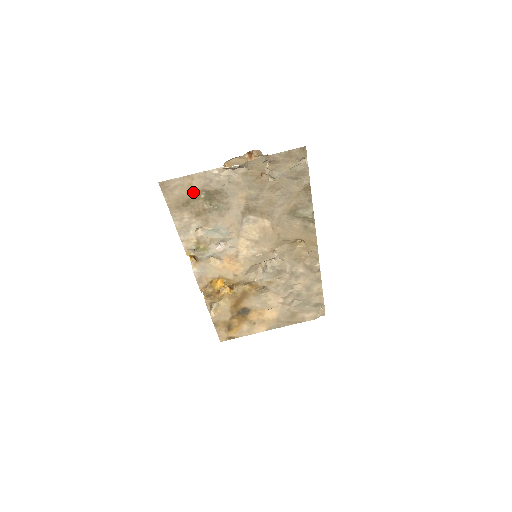
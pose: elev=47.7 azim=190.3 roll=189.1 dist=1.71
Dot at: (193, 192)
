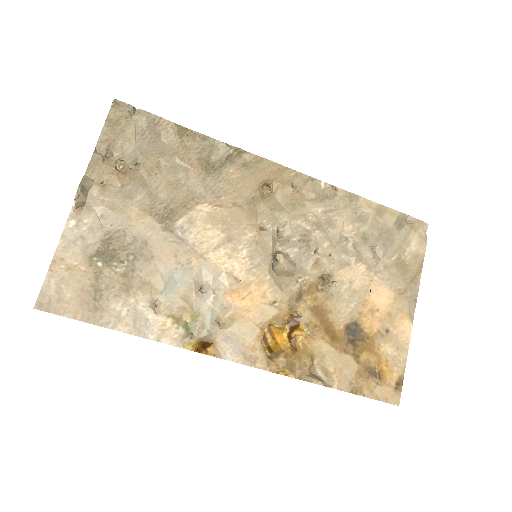
Dot at: (84, 273)
